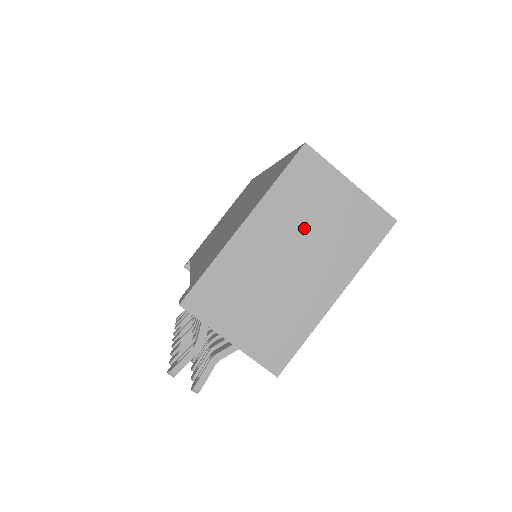
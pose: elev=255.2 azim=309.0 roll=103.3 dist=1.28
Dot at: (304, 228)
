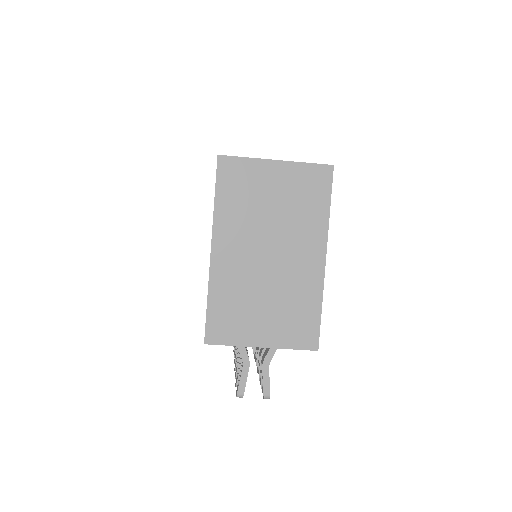
Dot at: (261, 222)
